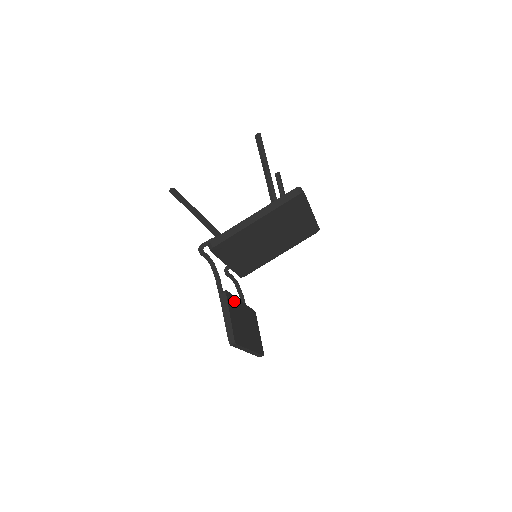
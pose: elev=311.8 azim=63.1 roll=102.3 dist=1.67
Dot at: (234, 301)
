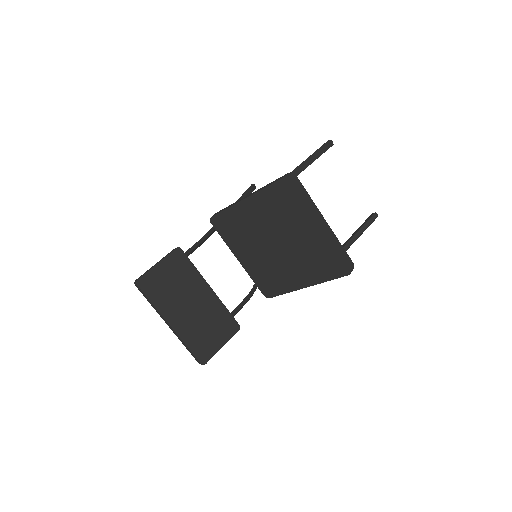
Dot at: (189, 269)
